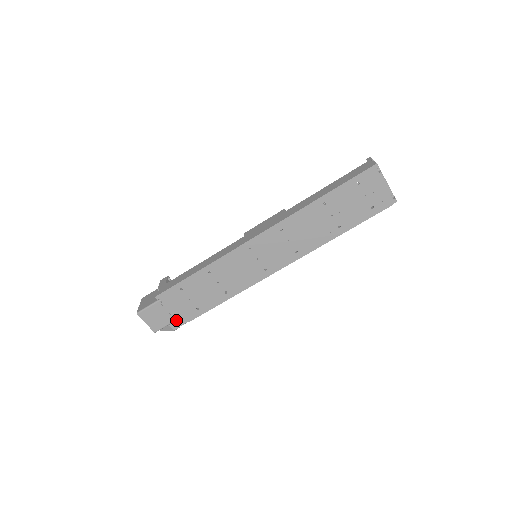
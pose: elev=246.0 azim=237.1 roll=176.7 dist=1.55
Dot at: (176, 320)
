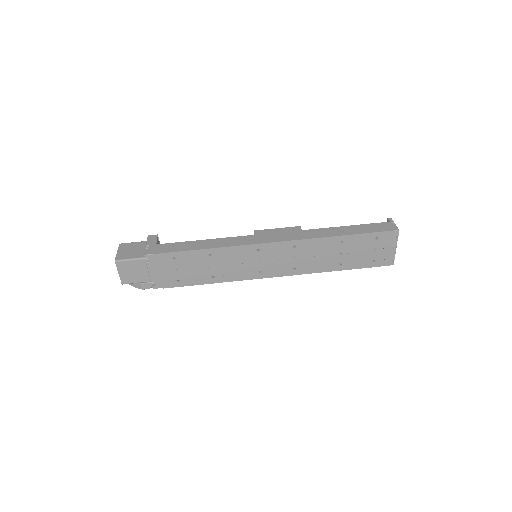
Dot at: occluded
